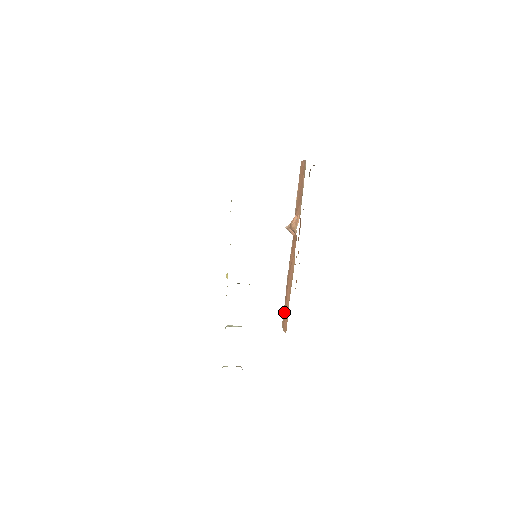
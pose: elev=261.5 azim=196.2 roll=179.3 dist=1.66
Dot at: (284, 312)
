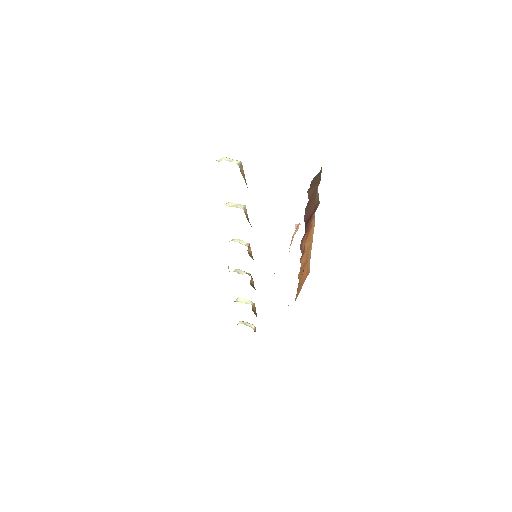
Dot at: occluded
